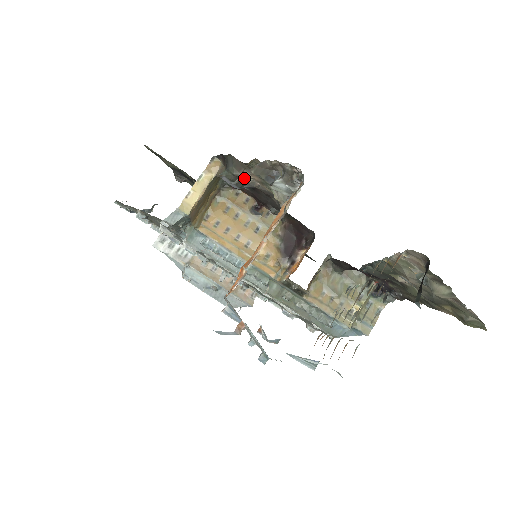
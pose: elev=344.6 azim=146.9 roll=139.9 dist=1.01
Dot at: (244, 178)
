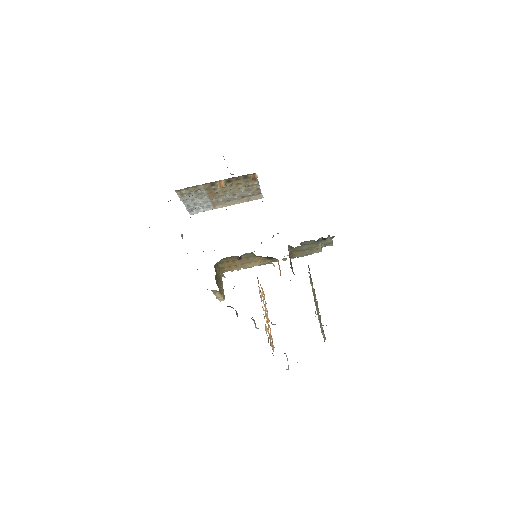
Dot at: occluded
